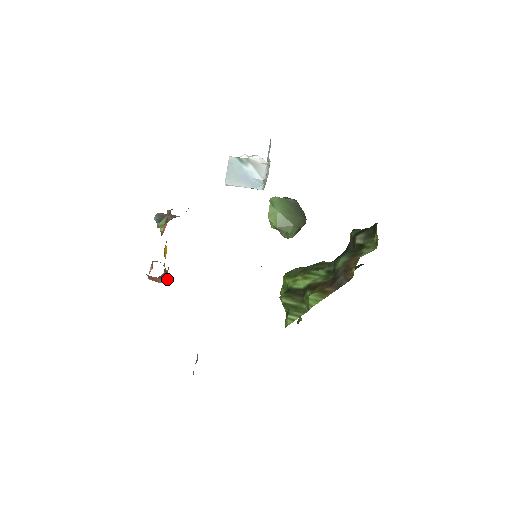
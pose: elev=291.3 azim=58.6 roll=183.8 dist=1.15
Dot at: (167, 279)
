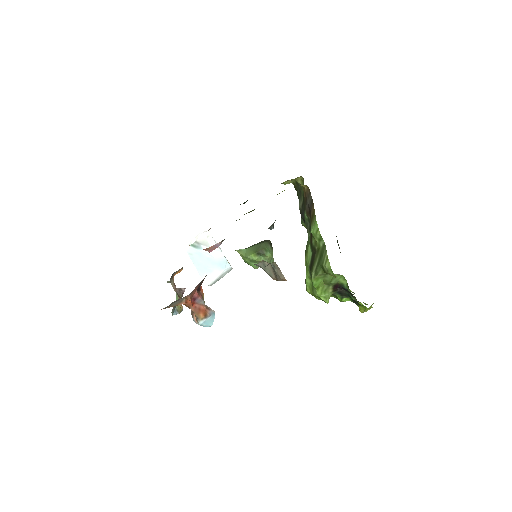
Dot at: (213, 310)
